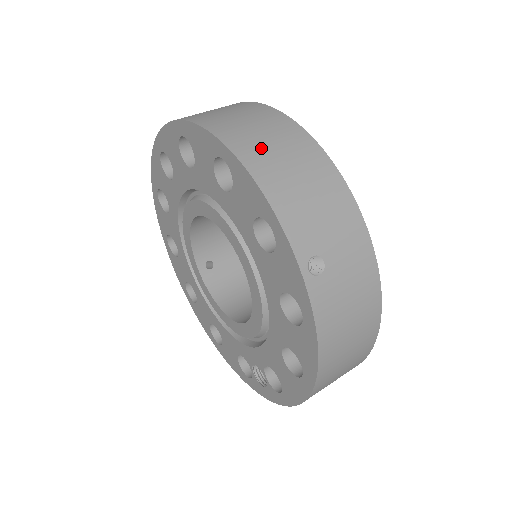
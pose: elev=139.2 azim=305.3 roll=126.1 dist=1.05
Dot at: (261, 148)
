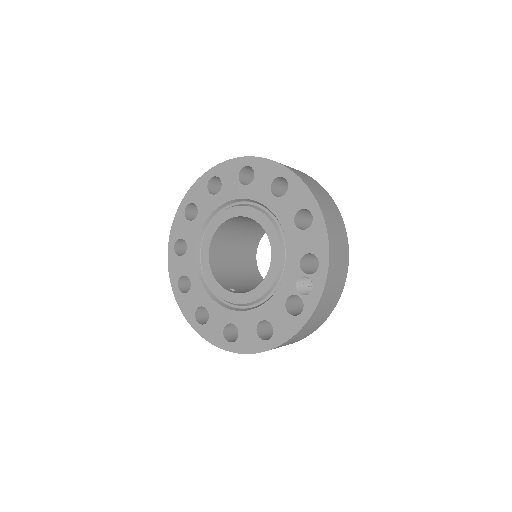
Dot at: occluded
